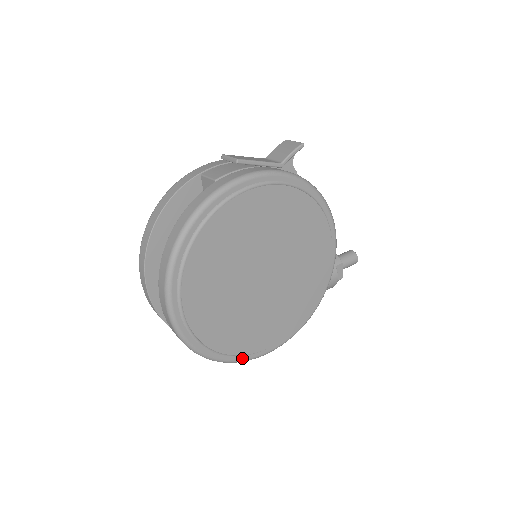
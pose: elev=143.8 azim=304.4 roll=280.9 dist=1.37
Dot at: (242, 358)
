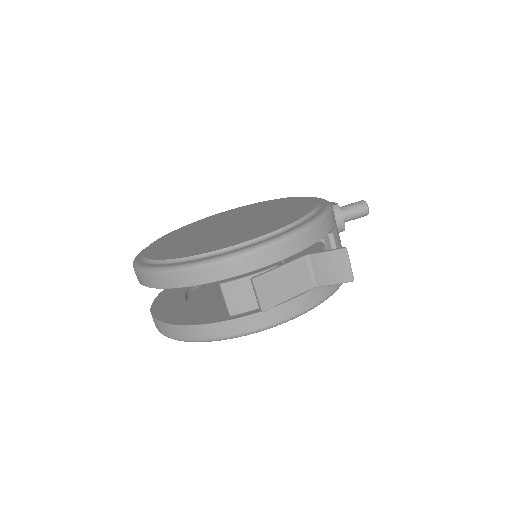
Dot at: occluded
